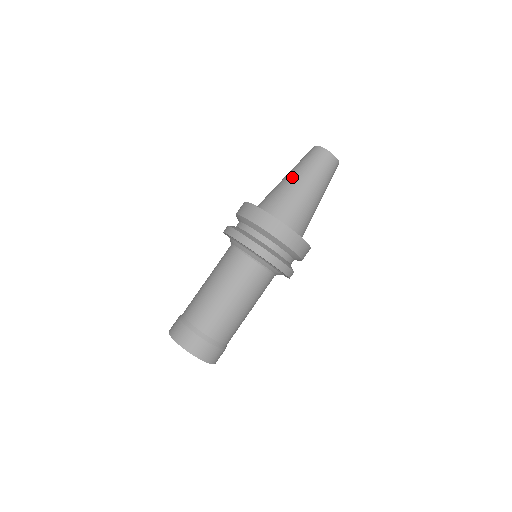
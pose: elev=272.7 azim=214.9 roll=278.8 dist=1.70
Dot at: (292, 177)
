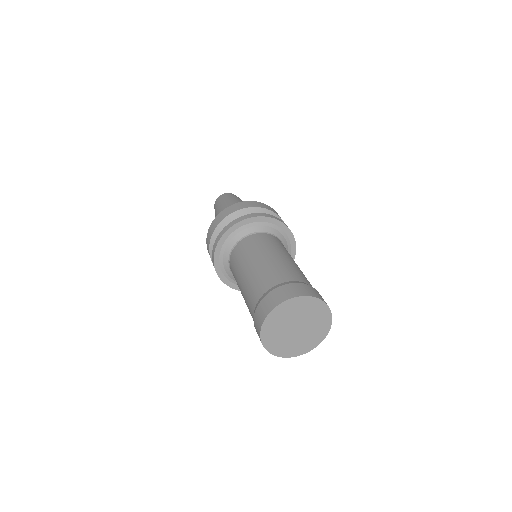
Dot at: occluded
